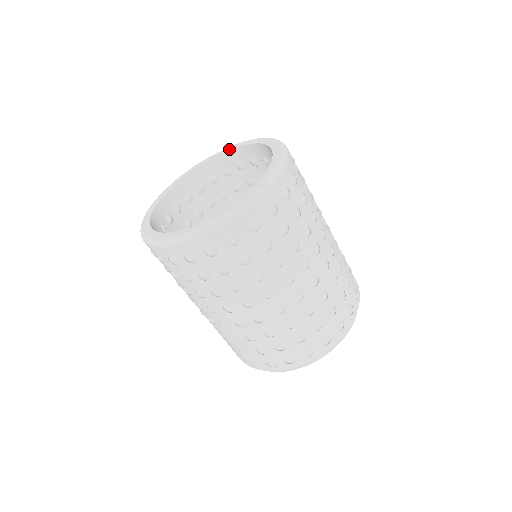
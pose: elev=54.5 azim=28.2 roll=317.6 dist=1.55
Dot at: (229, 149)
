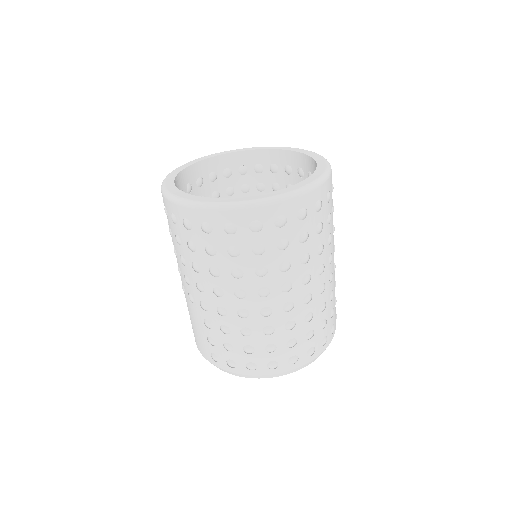
Dot at: (285, 149)
